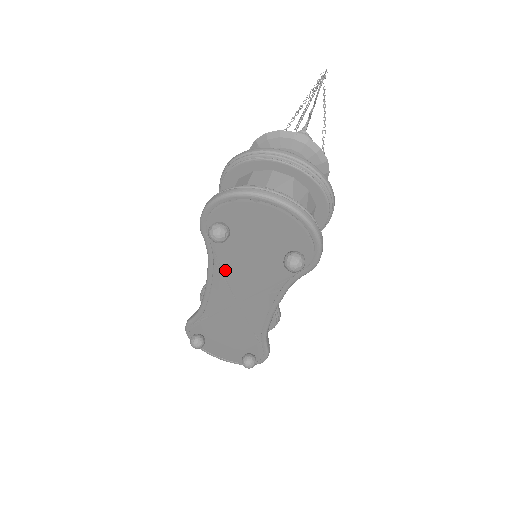
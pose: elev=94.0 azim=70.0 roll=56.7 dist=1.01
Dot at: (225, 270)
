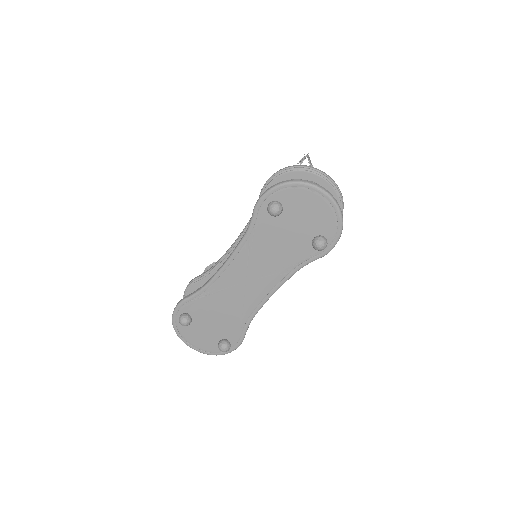
Dot at: (254, 247)
